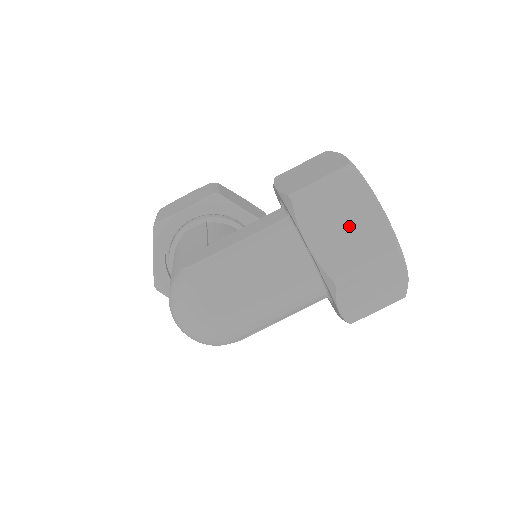
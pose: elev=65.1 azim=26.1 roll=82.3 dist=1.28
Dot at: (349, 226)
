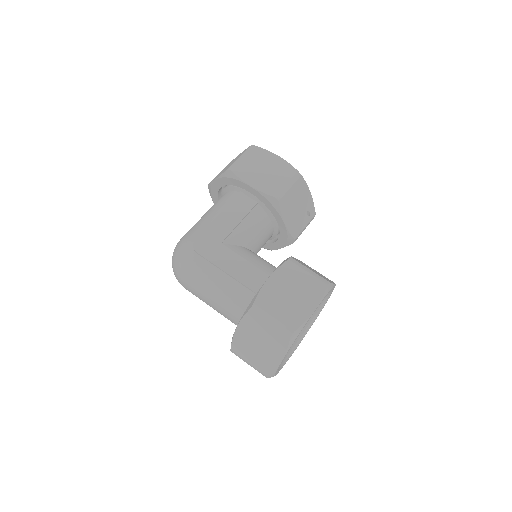
Dot at: (260, 347)
